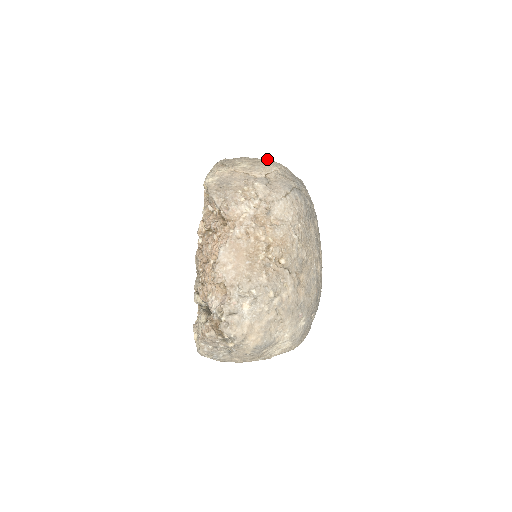
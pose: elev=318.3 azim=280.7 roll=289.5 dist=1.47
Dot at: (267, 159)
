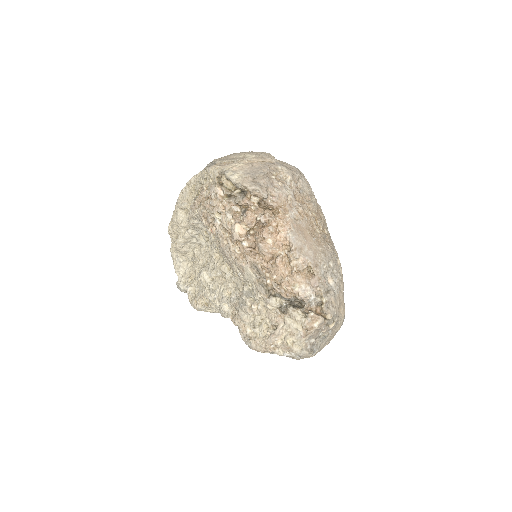
Dot at: occluded
